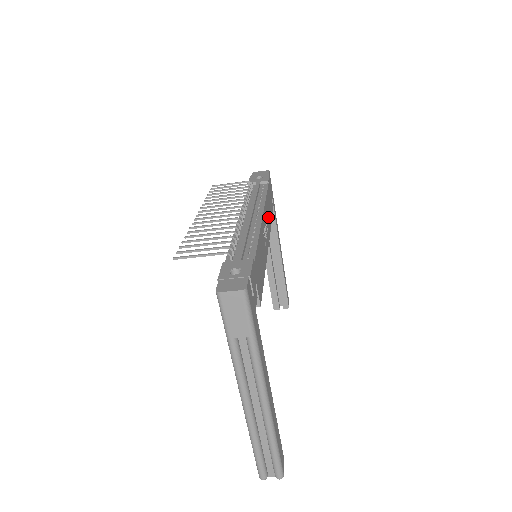
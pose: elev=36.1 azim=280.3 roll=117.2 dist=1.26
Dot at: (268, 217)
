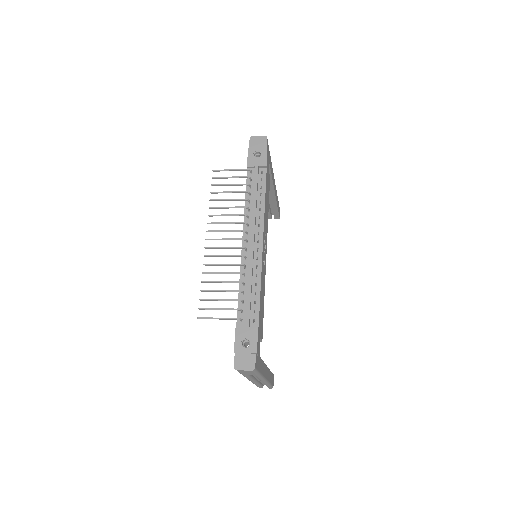
Dot at: (266, 216)
